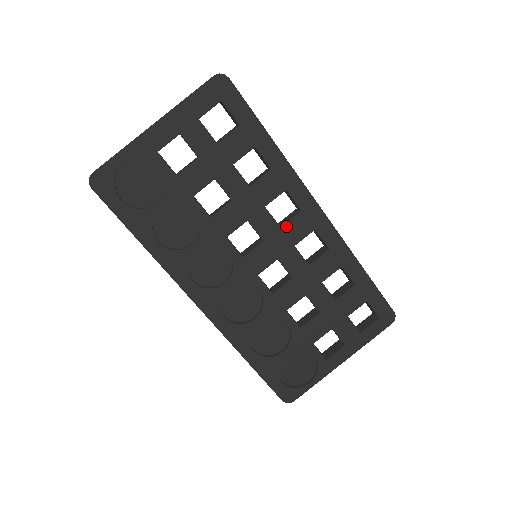
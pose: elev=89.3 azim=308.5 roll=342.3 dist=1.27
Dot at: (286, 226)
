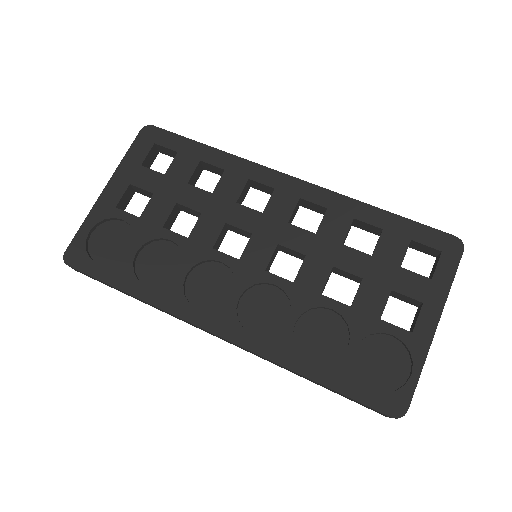
Dot at: (268, 209)
